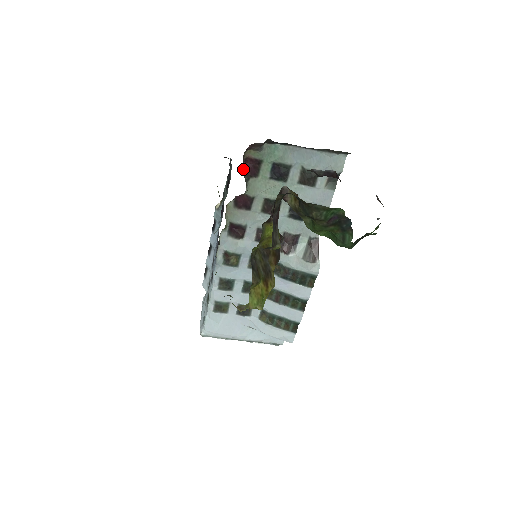
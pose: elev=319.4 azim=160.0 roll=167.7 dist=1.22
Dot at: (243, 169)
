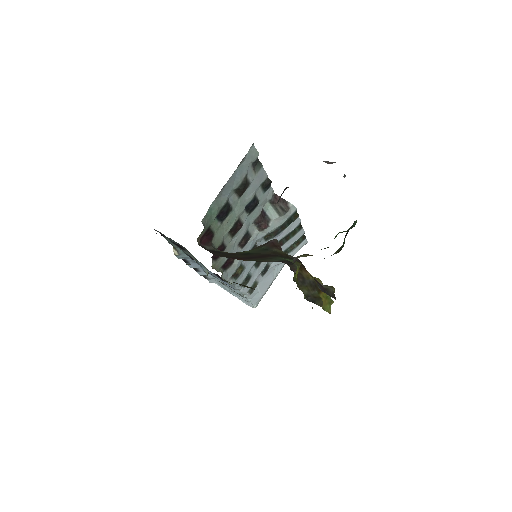
Dot at: (205, 248)
